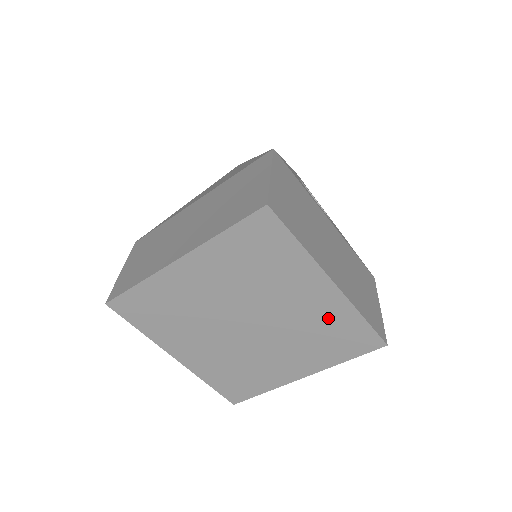
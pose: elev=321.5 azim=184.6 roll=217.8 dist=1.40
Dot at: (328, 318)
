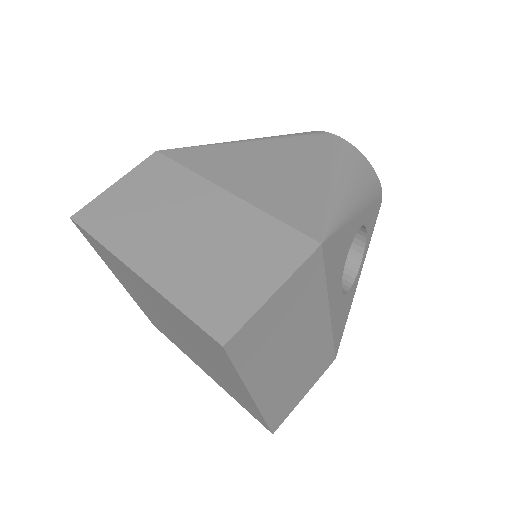
Dot at: (239, 393)
